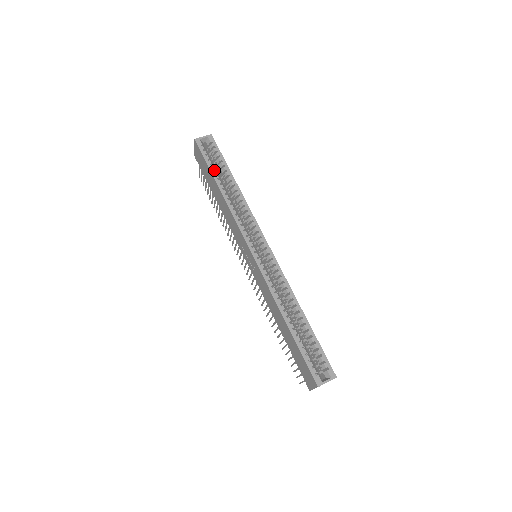
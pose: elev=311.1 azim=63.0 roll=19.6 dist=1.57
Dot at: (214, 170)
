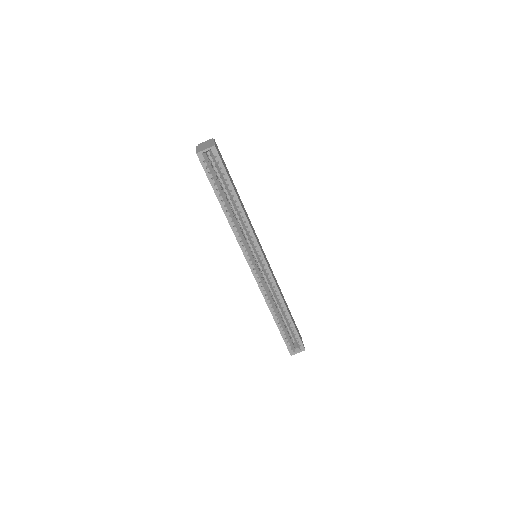
Dot at: (218, 191)
